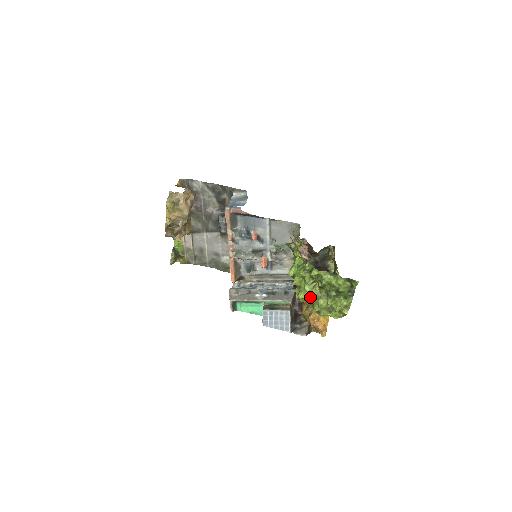
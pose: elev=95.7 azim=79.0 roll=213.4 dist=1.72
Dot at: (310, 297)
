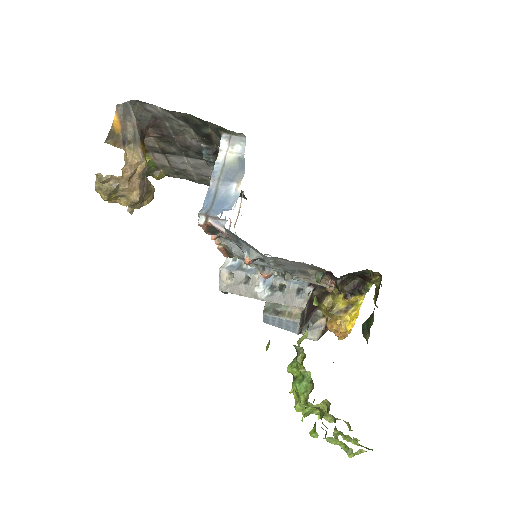
Dot at: (311, 412)
